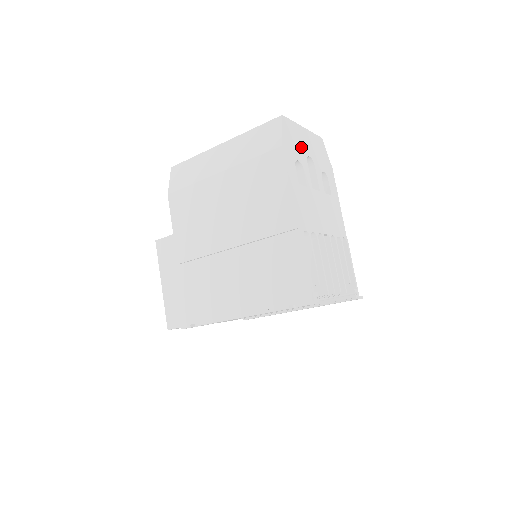
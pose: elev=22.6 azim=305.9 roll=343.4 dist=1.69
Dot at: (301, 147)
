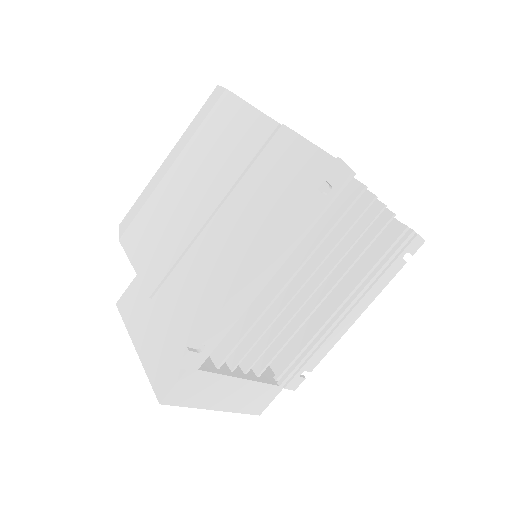
Dot at: occluded
